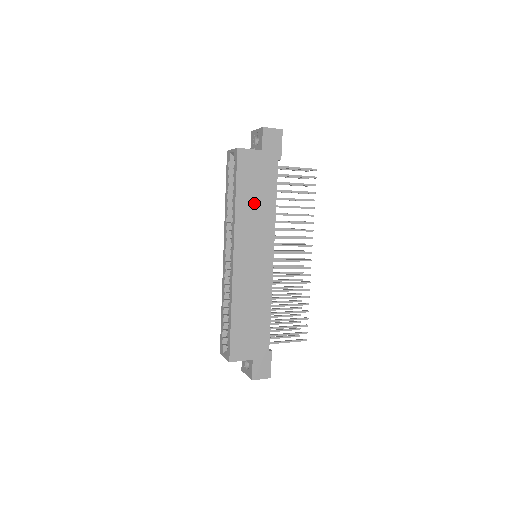
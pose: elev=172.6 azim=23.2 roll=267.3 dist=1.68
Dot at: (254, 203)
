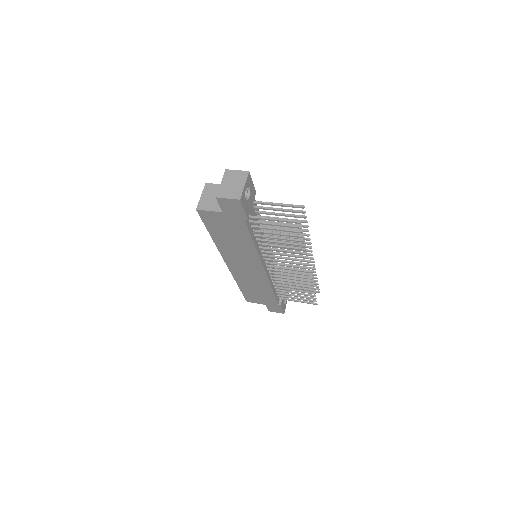
Dot at: (231, 241)
